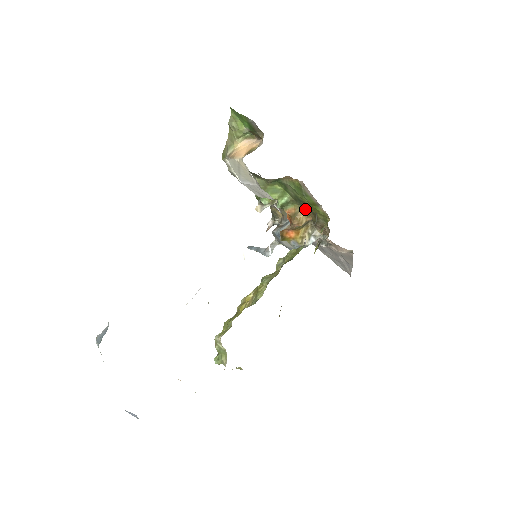
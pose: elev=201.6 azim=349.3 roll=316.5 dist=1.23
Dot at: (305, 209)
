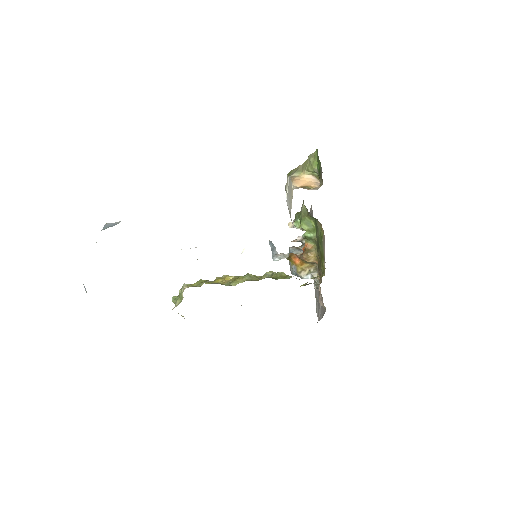
Dot at: (318, 253)
